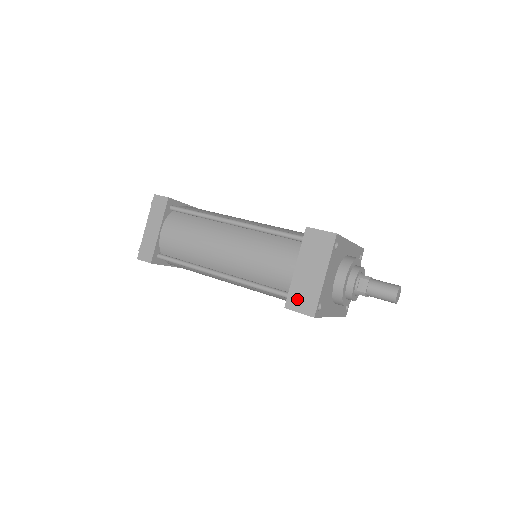
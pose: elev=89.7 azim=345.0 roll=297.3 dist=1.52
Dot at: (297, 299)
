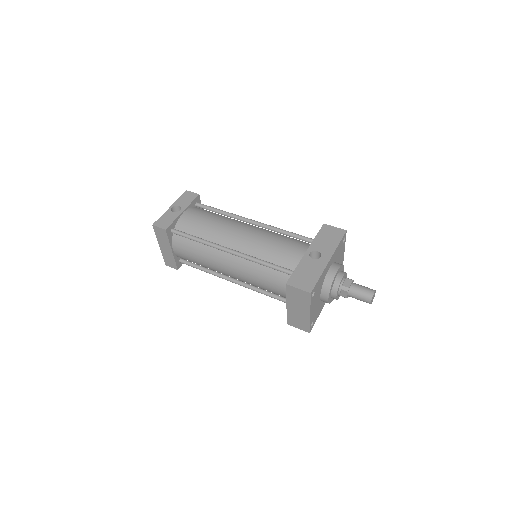
Dot at: (294, 322)
